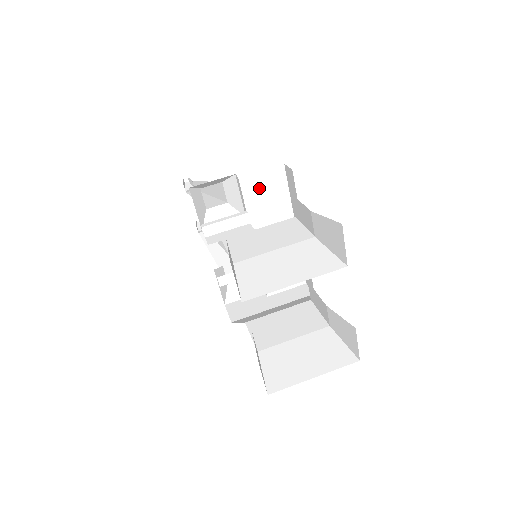
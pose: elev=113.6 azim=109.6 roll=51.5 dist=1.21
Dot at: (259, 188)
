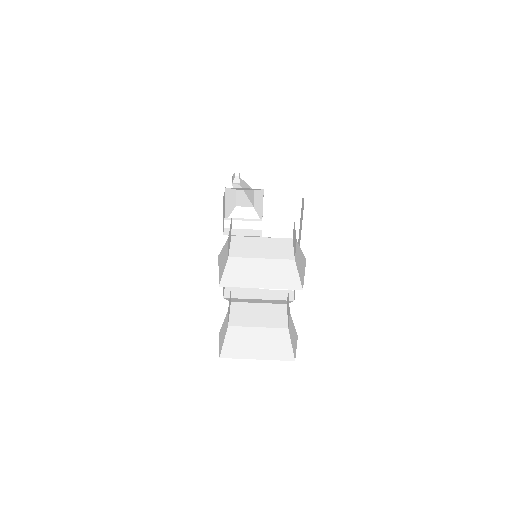
Dot at: (278, 206)
